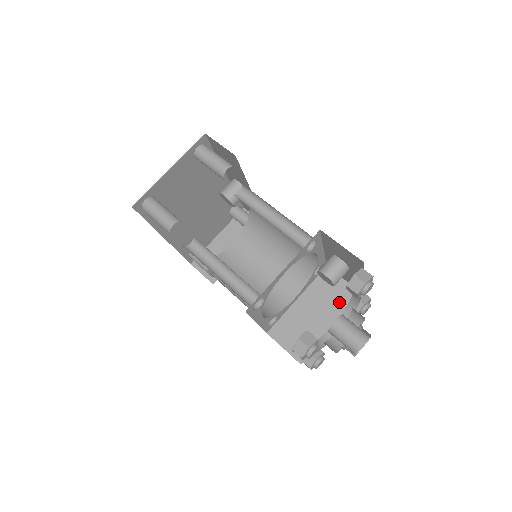
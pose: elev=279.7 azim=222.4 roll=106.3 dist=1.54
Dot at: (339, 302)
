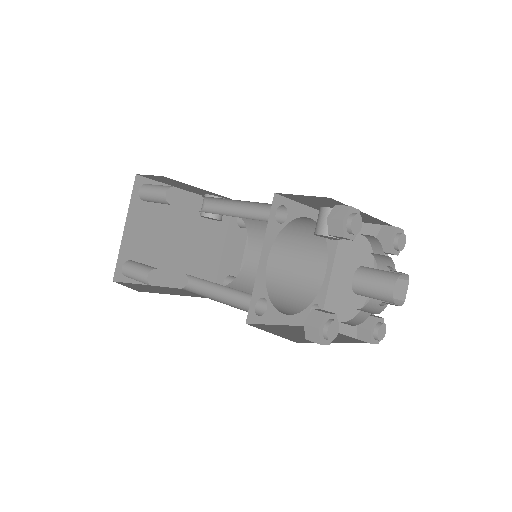
Dot at: occluded
